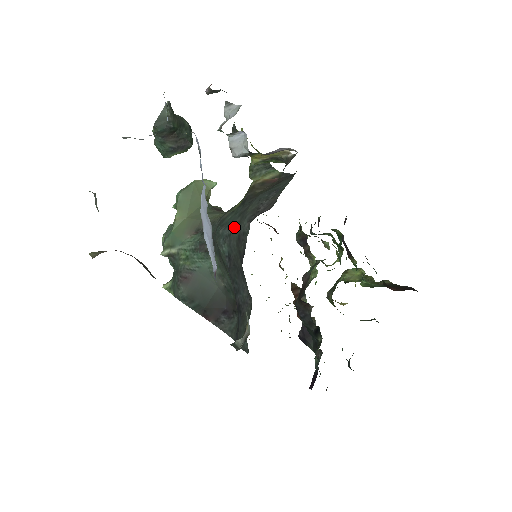
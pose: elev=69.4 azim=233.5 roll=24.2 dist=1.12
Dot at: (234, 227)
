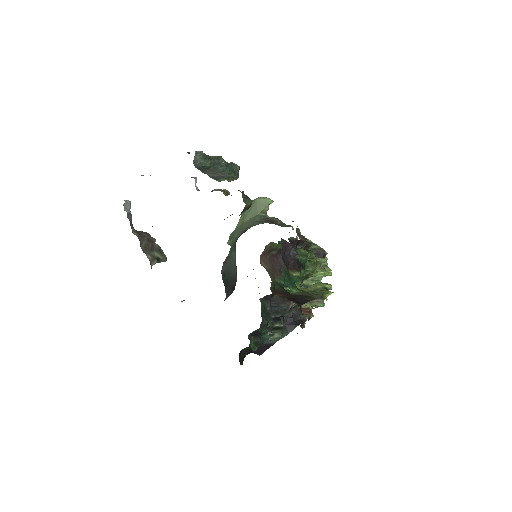
Dot at: occluded
